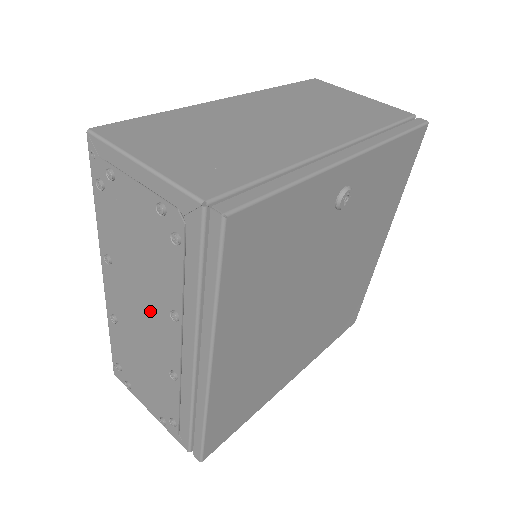
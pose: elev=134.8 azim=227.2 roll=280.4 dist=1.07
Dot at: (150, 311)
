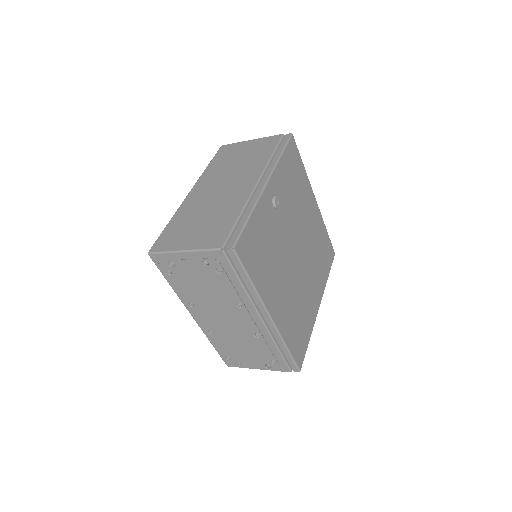
Dot at: (227, 313)
